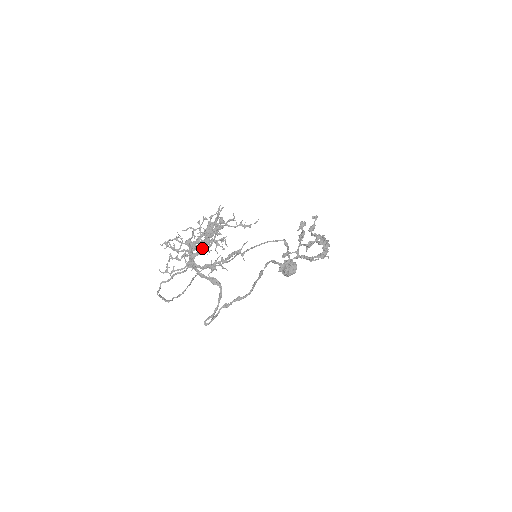
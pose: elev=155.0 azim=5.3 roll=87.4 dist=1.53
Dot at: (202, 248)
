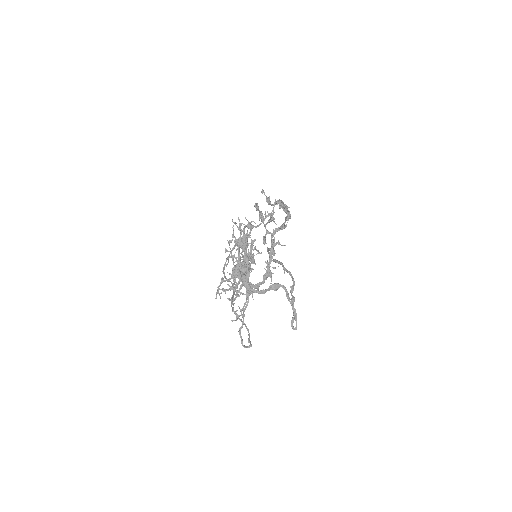
Dot at: (248, 268)
